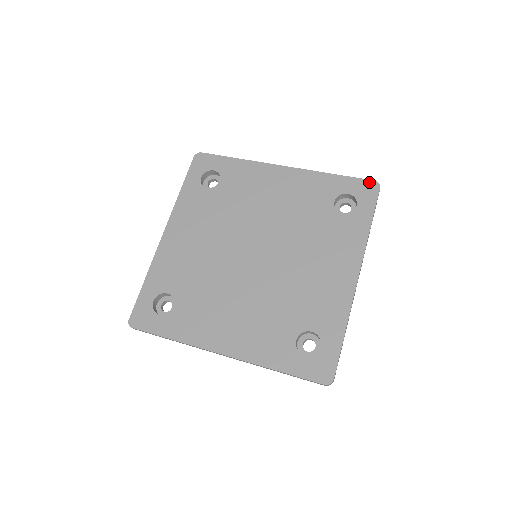
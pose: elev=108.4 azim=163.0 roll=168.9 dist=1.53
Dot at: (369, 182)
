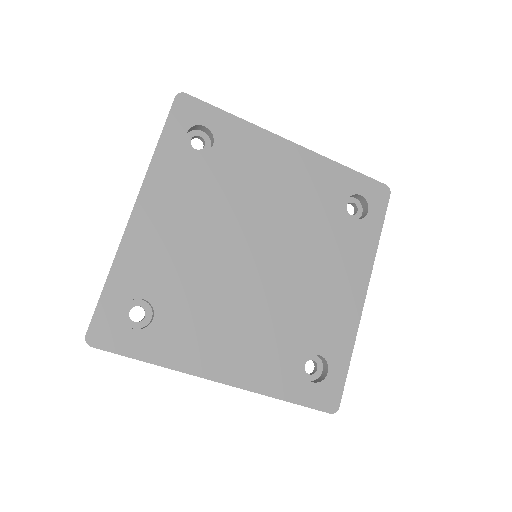
Dot at: (381, 185)
